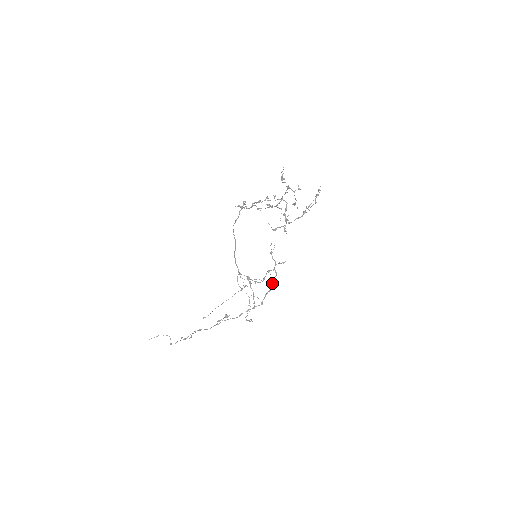
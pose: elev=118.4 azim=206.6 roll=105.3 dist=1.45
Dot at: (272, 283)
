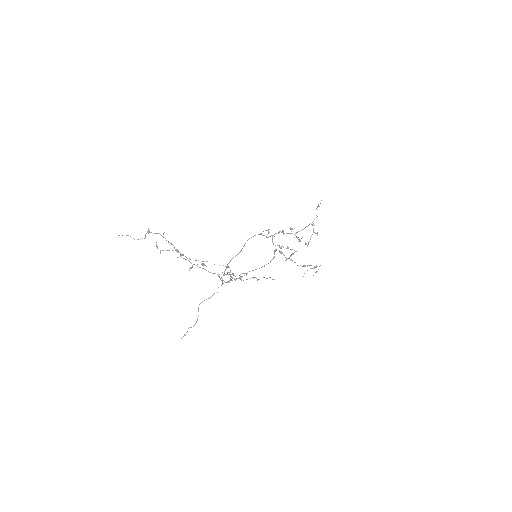
Dot at: (262, 266)
